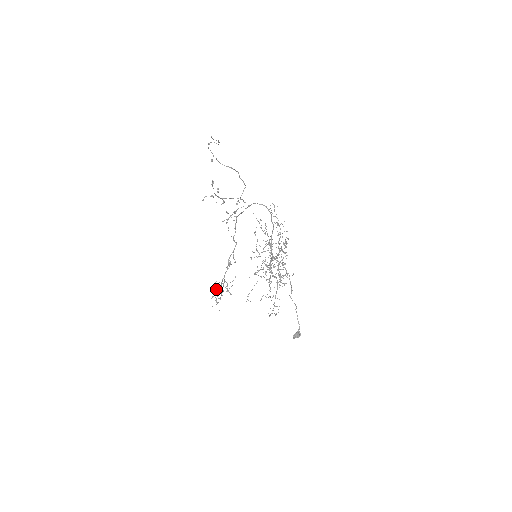
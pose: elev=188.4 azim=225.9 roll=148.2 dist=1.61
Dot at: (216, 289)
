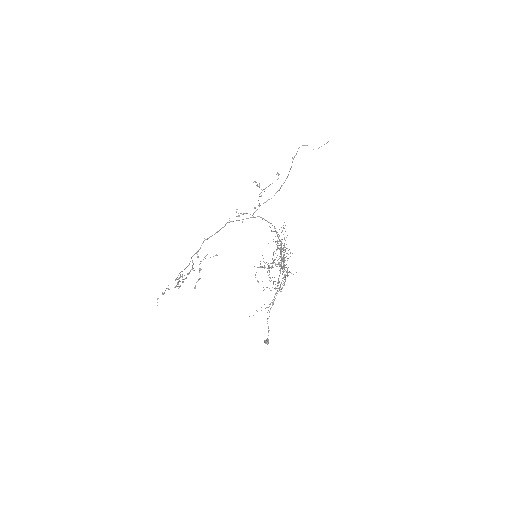
Dot at: (187, 273)
